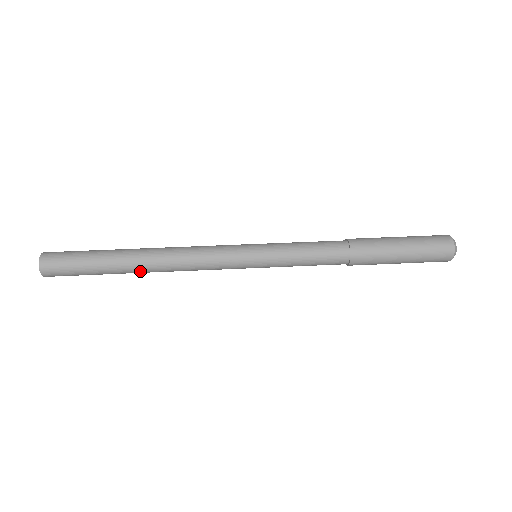
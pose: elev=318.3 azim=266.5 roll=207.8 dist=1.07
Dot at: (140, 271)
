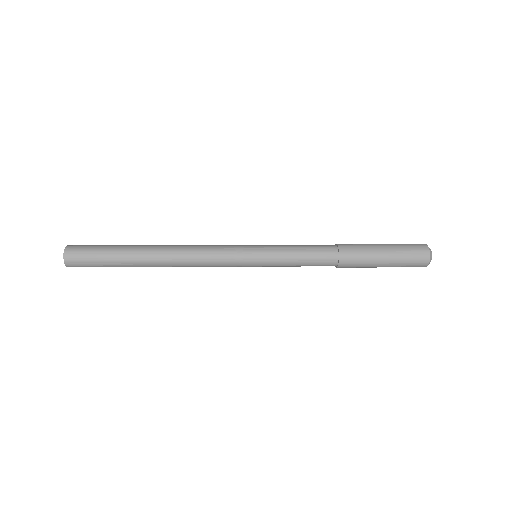
Dot at: (152, 255)
